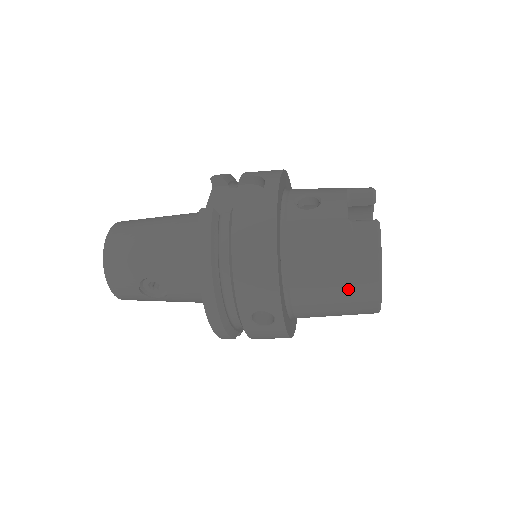
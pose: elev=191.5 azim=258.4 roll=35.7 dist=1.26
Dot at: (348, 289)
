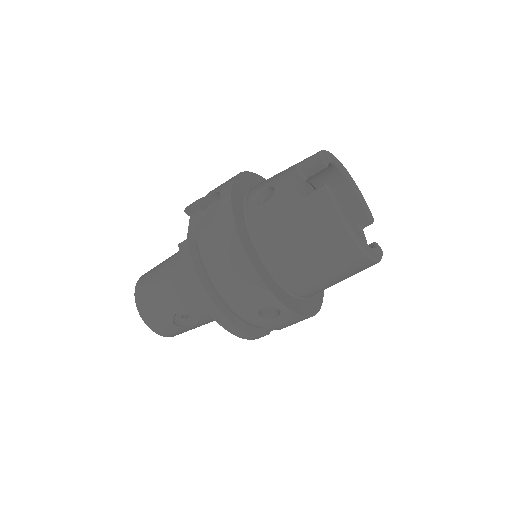
Dot at: (329, 257)
